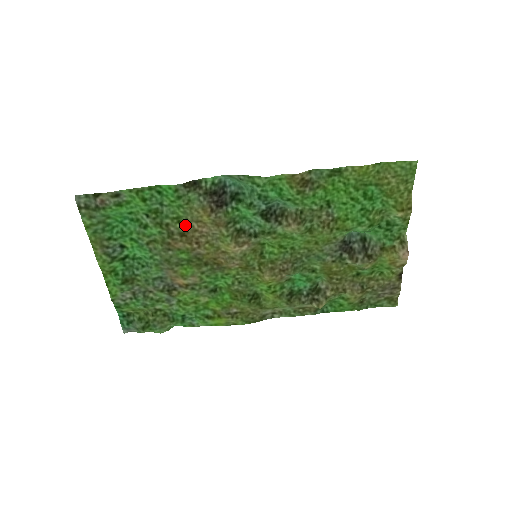
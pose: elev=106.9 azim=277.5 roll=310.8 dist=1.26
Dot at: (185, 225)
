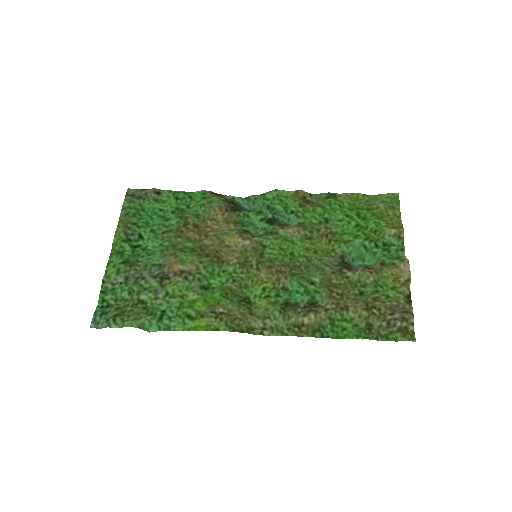
Dot at: (201, 221)
